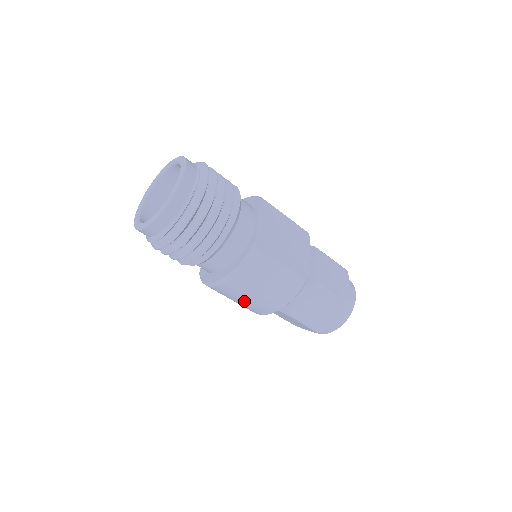
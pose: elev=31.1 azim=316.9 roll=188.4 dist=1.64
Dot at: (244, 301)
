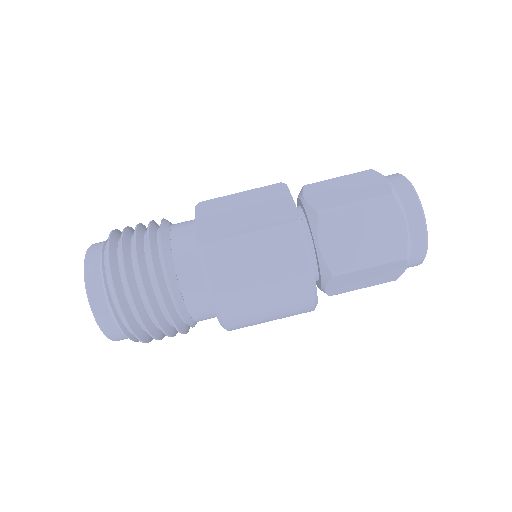
Dot at: (269, 307)
